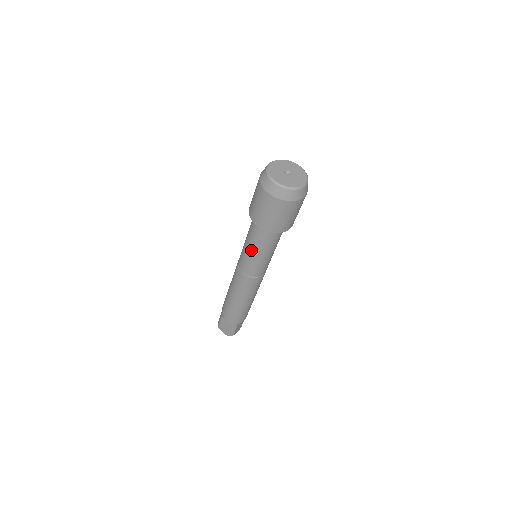
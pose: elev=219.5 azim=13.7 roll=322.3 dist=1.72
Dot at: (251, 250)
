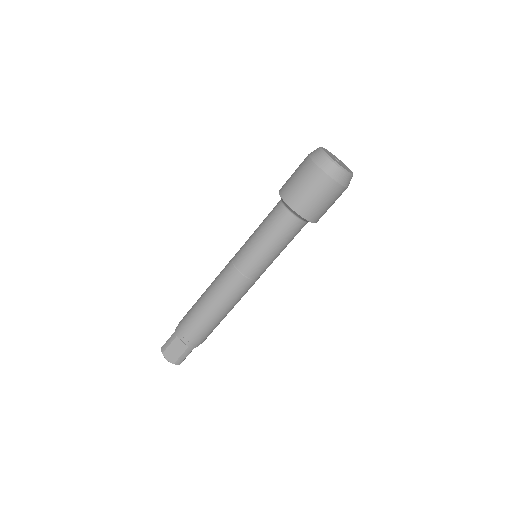
Dot at: (265, 242)
